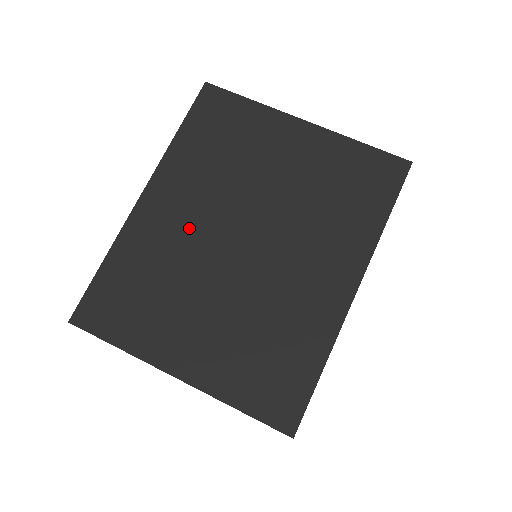
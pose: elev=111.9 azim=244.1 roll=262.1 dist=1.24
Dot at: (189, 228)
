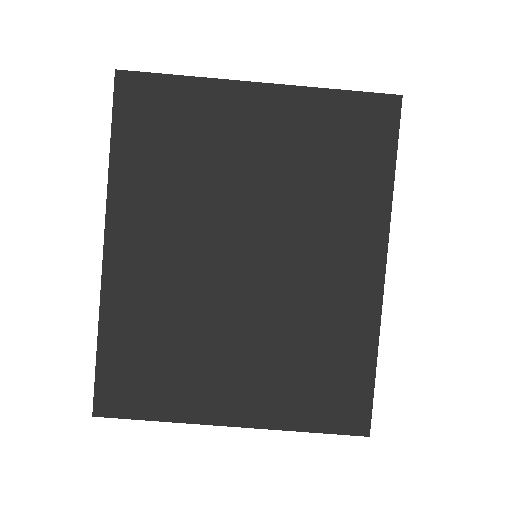
Dot at: (177, 266)
